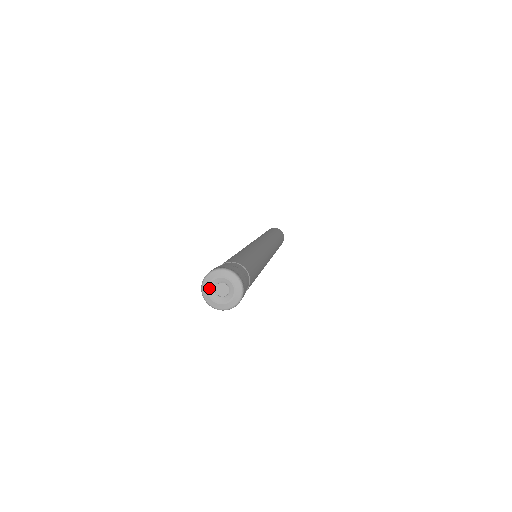
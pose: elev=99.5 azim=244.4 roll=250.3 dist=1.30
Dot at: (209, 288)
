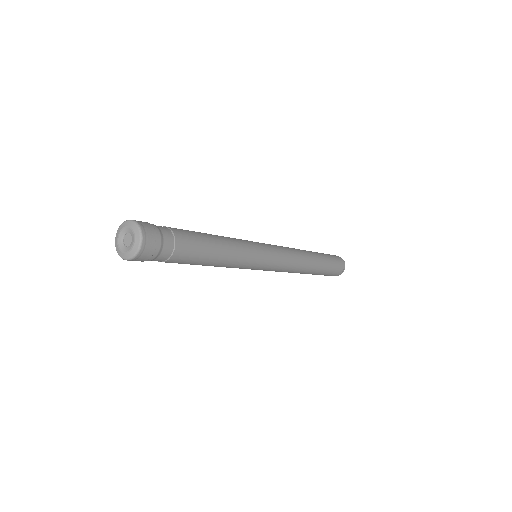
Dot at: (120, 234)
